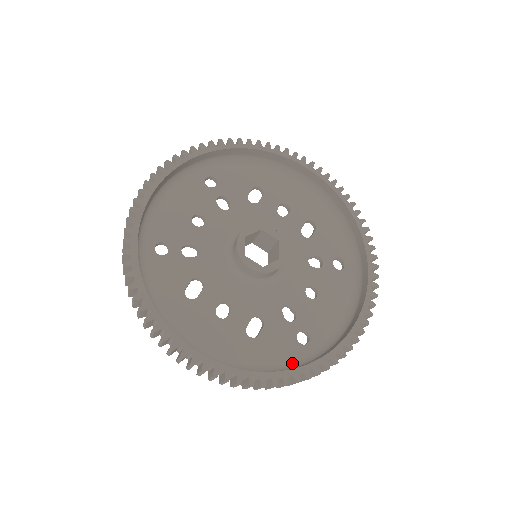
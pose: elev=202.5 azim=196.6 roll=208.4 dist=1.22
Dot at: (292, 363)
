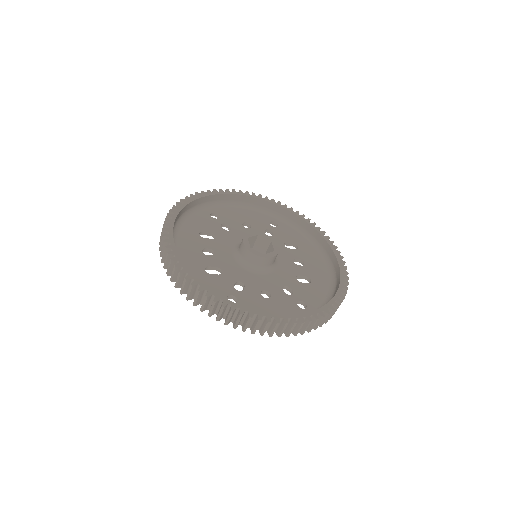
Dot at: occluded
